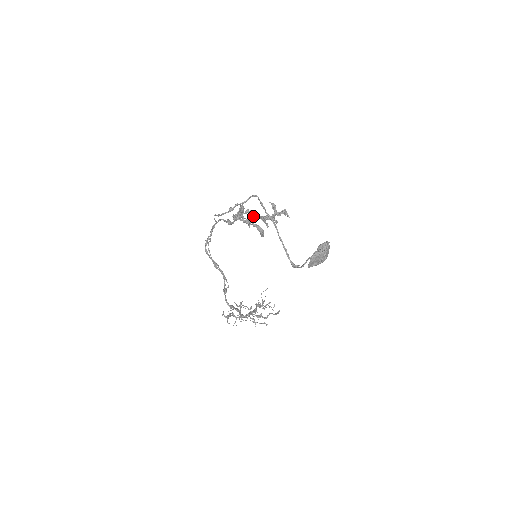
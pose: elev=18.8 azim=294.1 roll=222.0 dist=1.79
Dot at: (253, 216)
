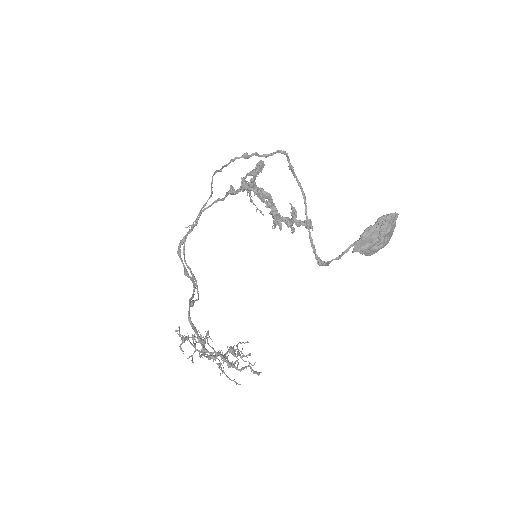
Dot at: occluded
